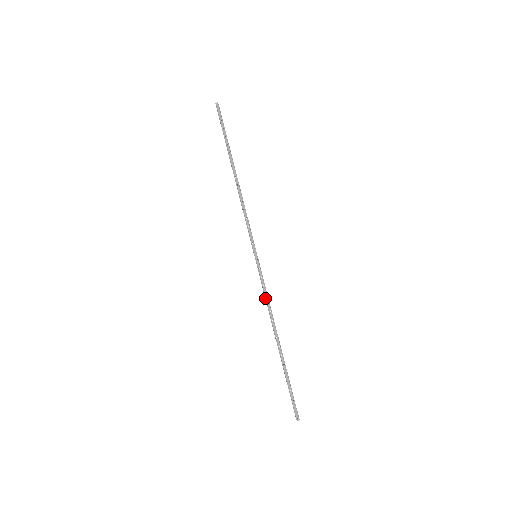
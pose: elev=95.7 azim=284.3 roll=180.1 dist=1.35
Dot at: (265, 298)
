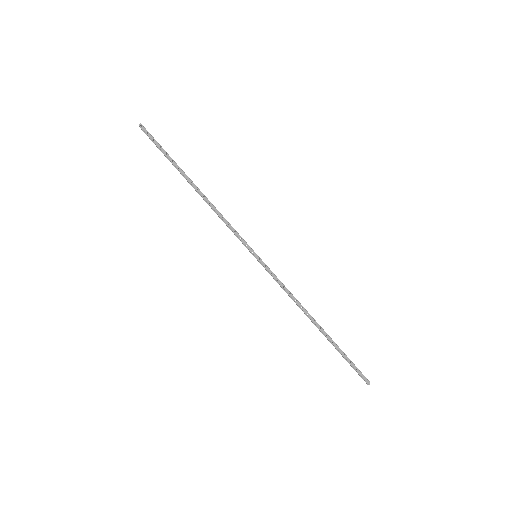
Dot at: (285, 291)
